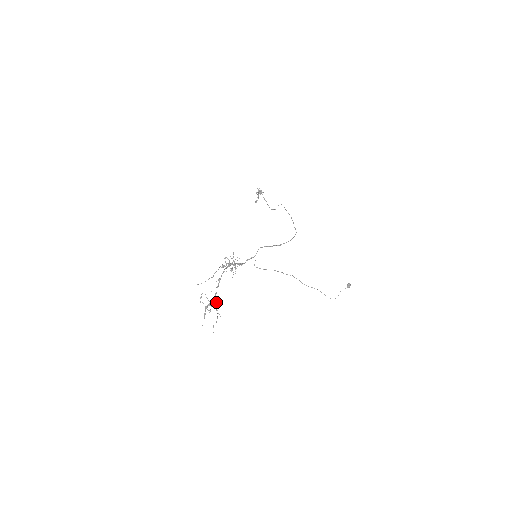
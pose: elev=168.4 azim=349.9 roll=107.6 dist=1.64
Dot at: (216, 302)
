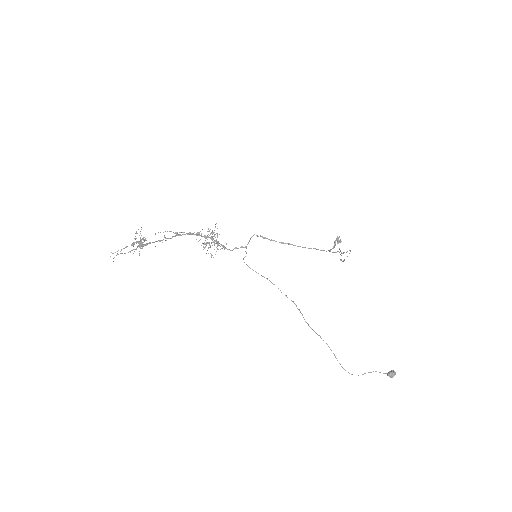
Dot at: (141, 235)
